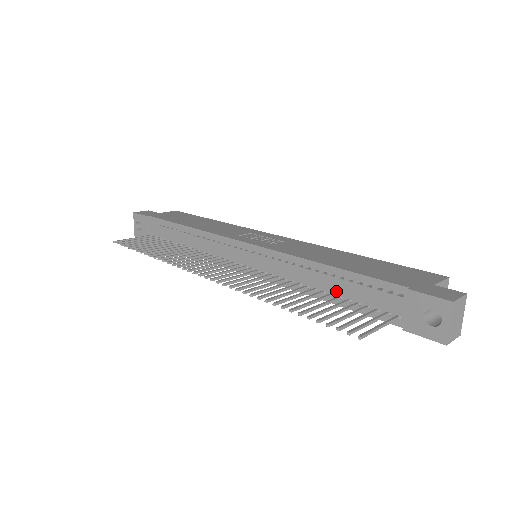
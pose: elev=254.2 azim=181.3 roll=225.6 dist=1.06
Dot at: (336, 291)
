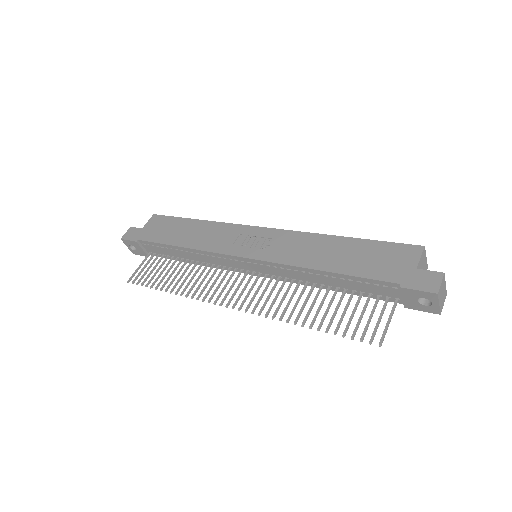
Dot at: (341, 286)
